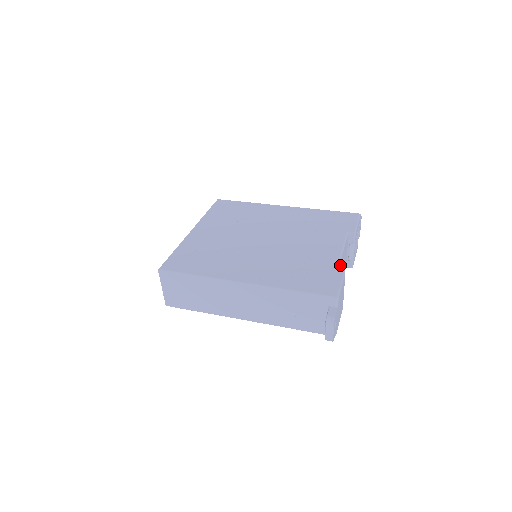
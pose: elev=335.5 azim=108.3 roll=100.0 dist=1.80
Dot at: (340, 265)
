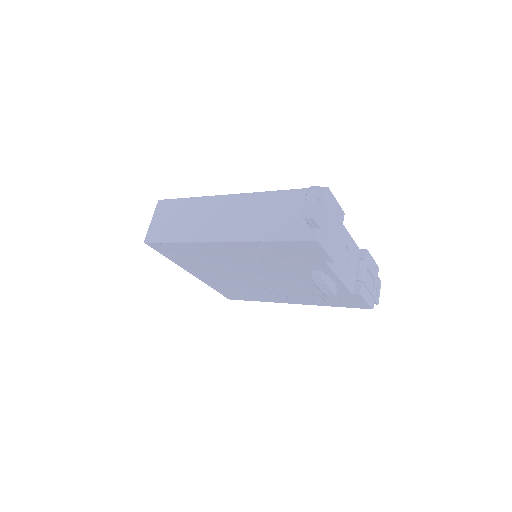
Dot at: (342, 233)
